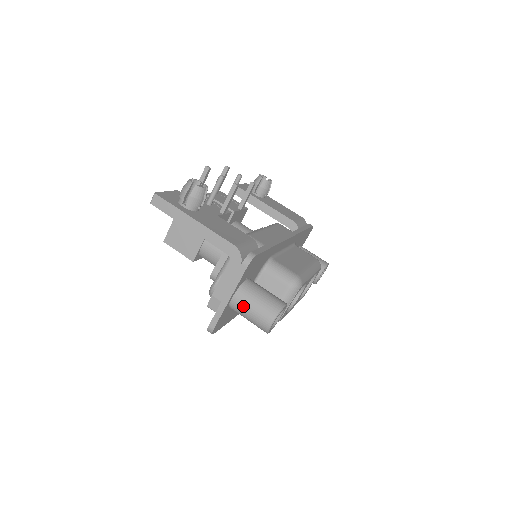
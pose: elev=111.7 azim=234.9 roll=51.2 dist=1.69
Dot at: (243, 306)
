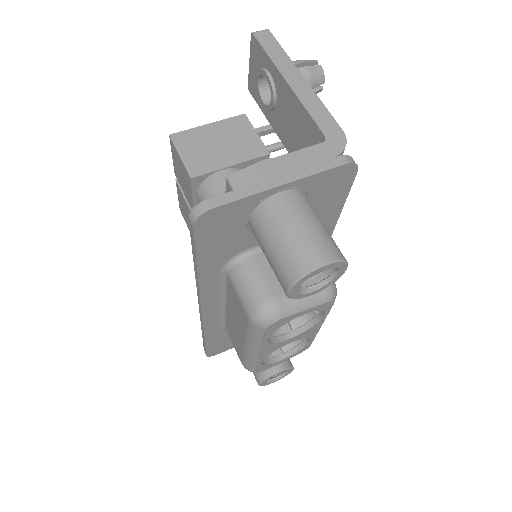
Dot at: (291, 212)
